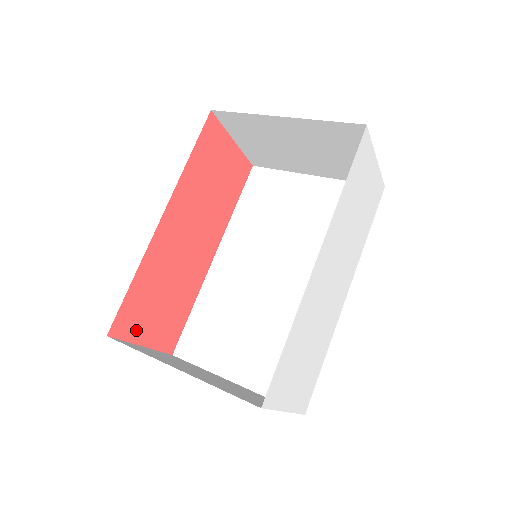
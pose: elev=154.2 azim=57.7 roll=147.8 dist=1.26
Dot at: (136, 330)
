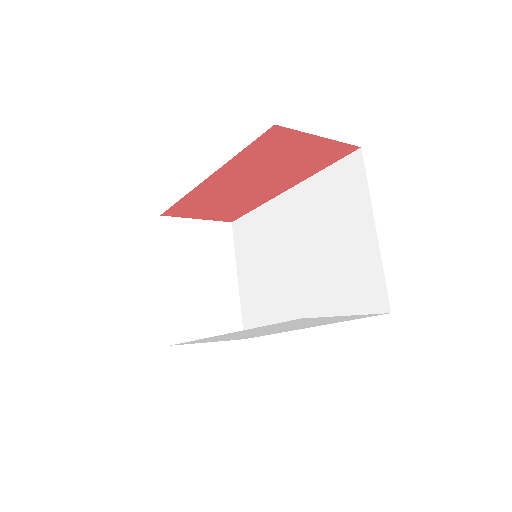
Dot at: (189, 214)
